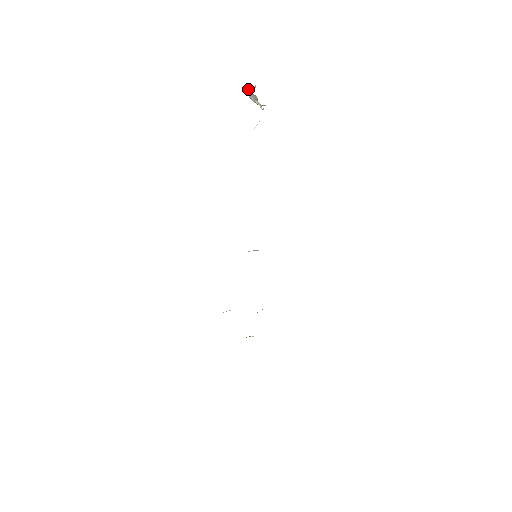
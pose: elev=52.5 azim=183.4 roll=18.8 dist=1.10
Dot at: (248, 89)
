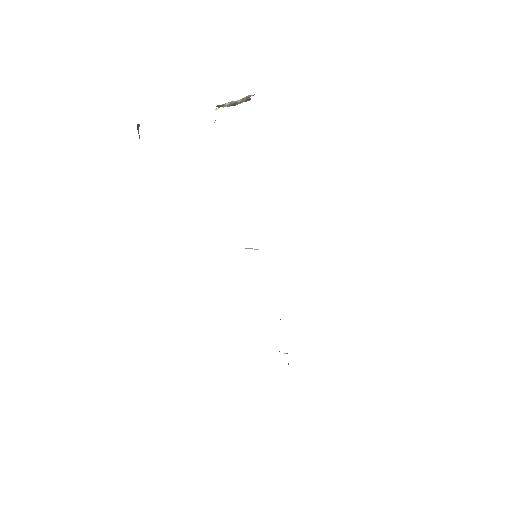
Dot at: (242, 98)
